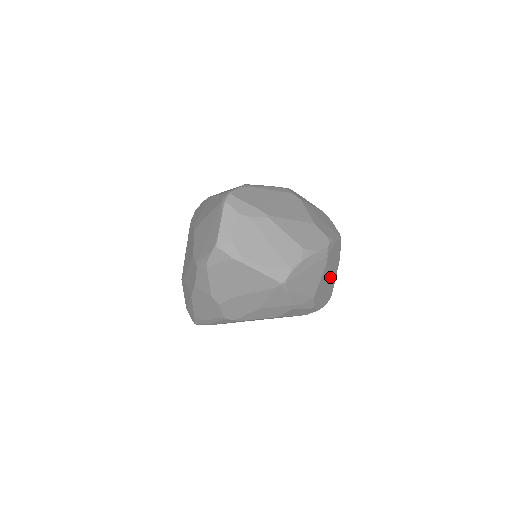
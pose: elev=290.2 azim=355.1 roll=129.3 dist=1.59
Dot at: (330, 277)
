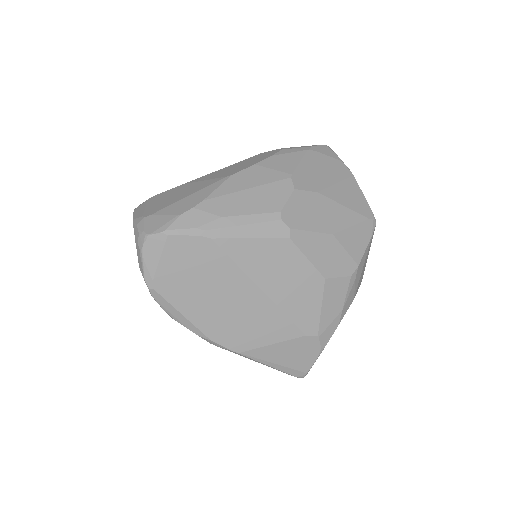
Dot at: occluded
